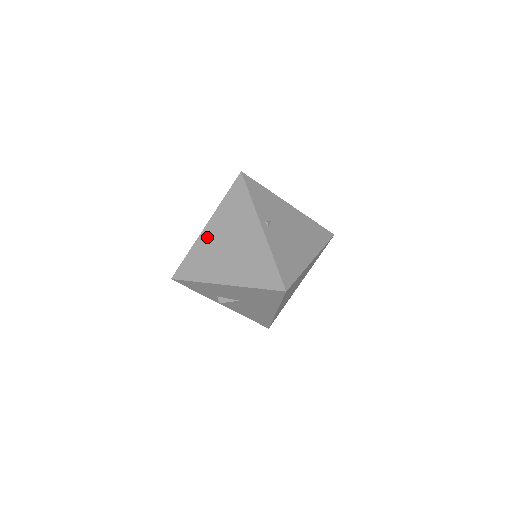
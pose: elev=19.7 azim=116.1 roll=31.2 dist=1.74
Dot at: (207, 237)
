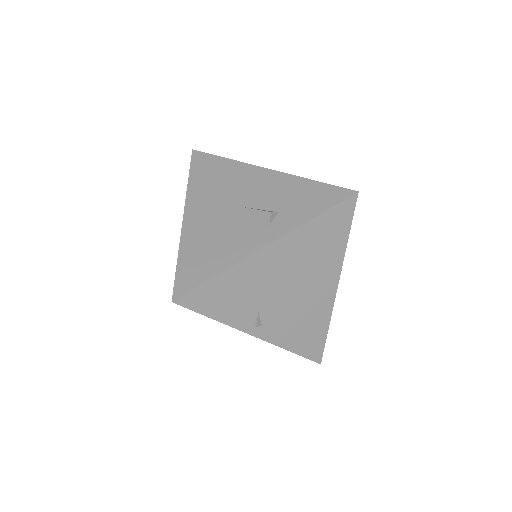
Dot at: occluded
